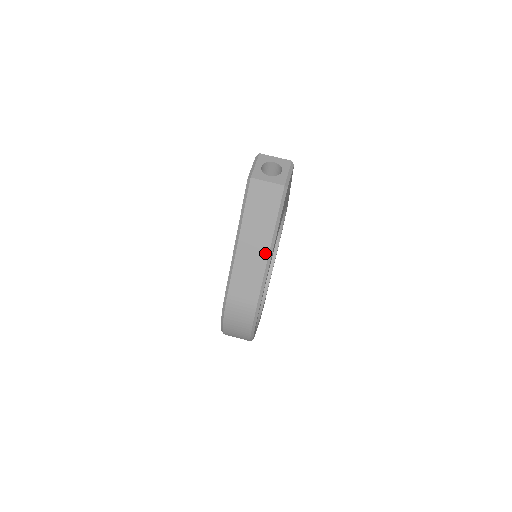
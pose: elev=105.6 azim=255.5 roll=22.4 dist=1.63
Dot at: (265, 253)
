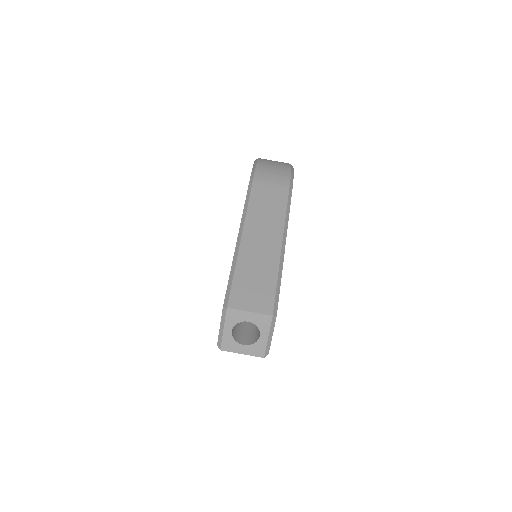
Dot at: occluded
